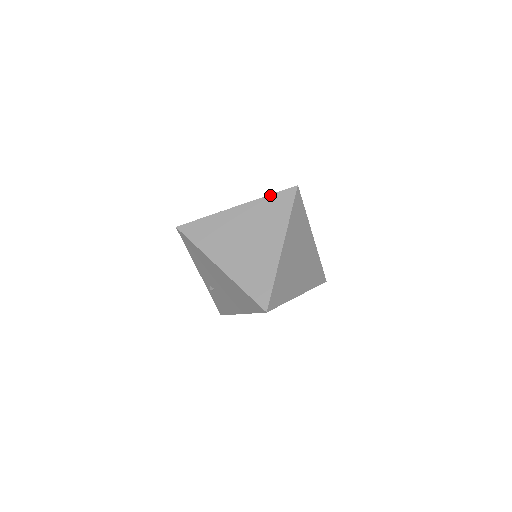
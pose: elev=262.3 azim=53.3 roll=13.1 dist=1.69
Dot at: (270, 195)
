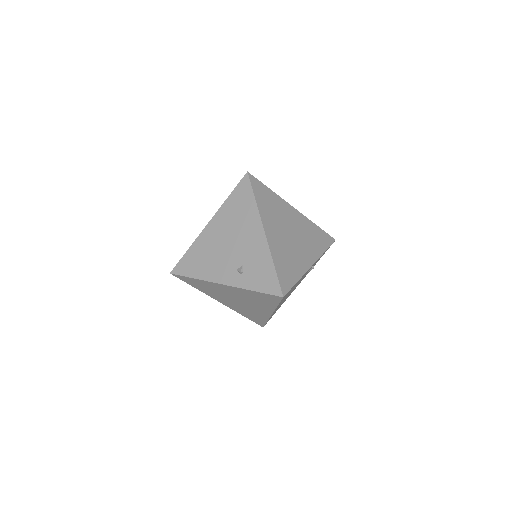
Dot at: occluded
